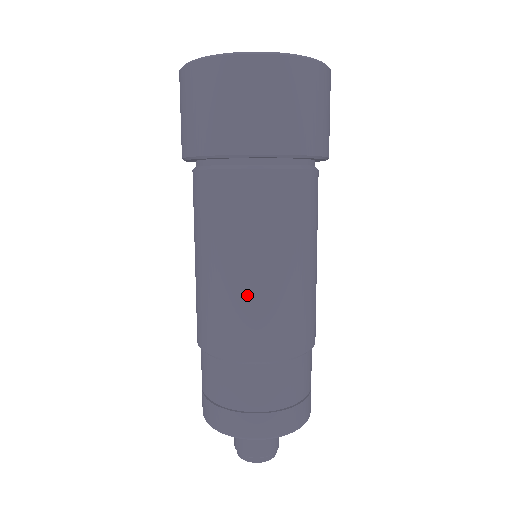
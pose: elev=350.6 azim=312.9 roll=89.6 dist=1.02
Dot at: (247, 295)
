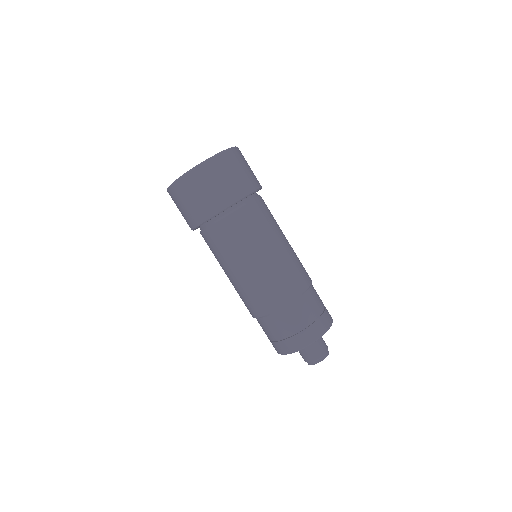
Dot at: (266, 272)
